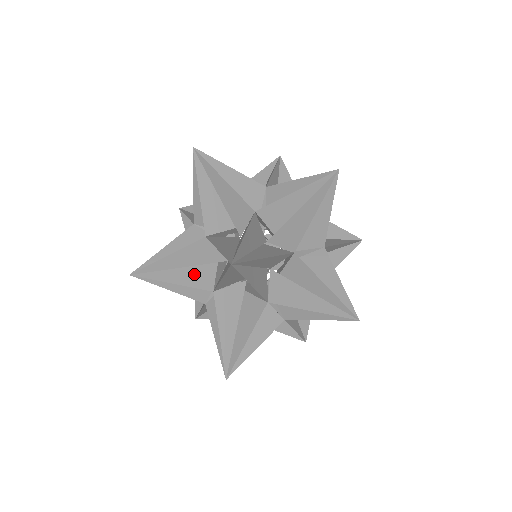
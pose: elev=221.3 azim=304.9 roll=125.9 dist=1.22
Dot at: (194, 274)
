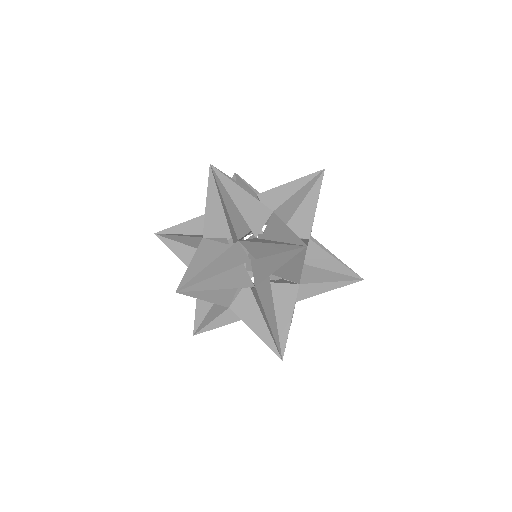
Dot at: occluded
